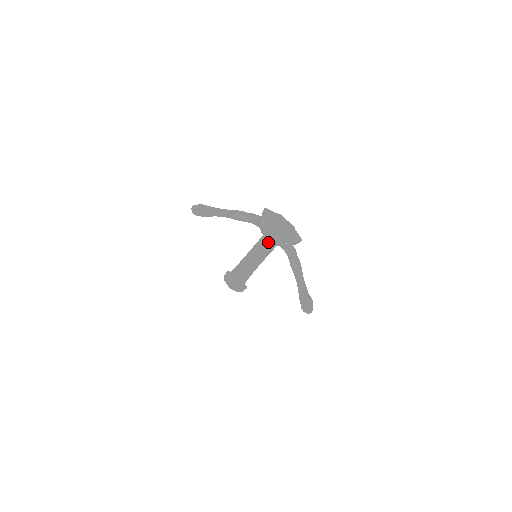
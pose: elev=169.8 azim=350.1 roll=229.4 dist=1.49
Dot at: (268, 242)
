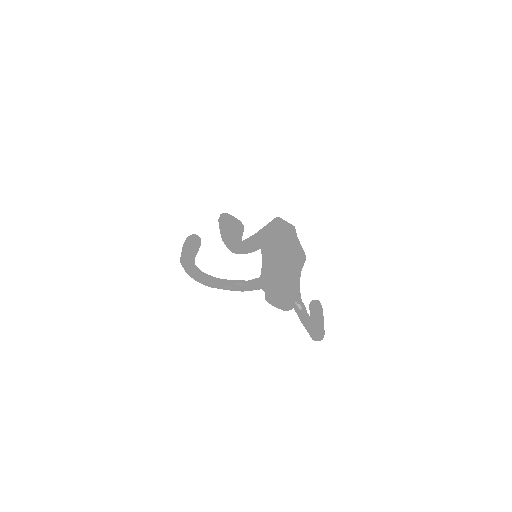
Dot at: occluded
